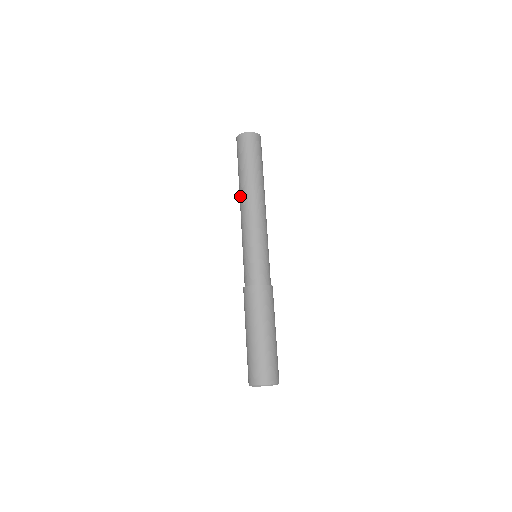
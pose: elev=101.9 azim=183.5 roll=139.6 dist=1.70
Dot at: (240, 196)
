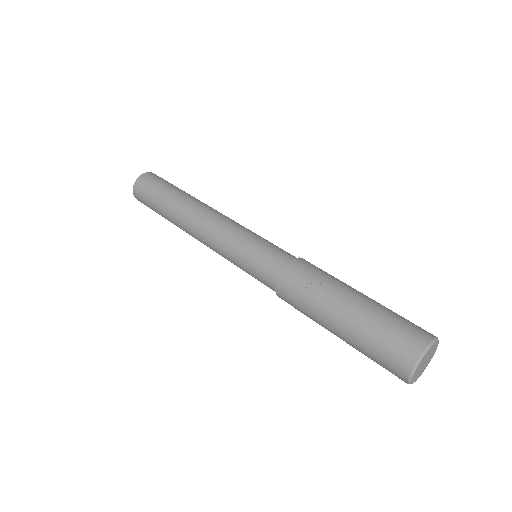
Dot at: (184, 218)
